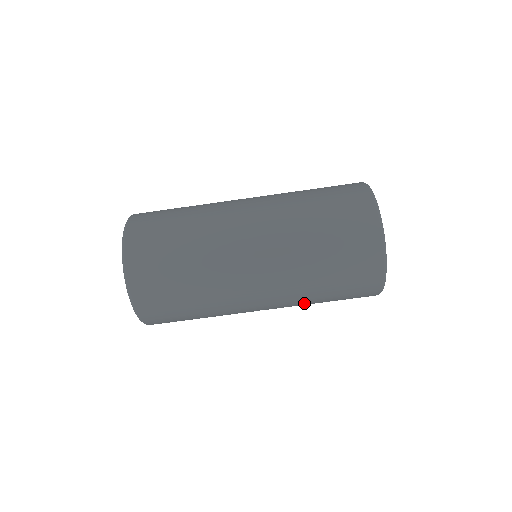
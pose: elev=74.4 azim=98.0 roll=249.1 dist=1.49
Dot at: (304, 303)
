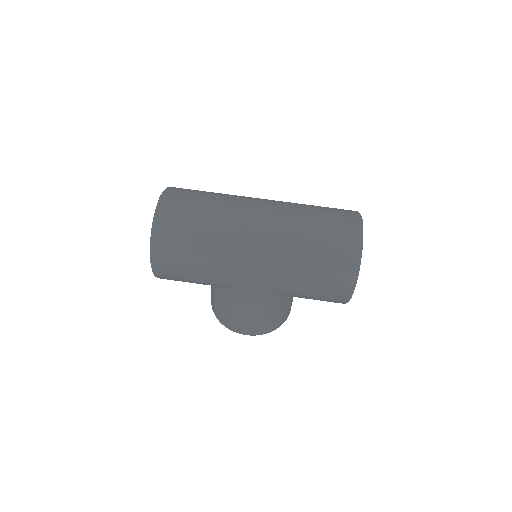
Dot at: (289, 276)
